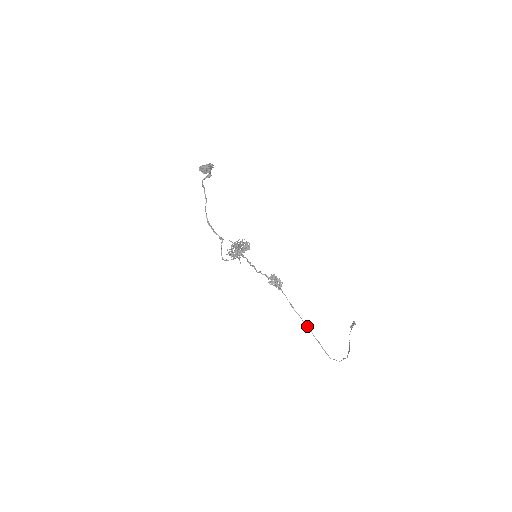
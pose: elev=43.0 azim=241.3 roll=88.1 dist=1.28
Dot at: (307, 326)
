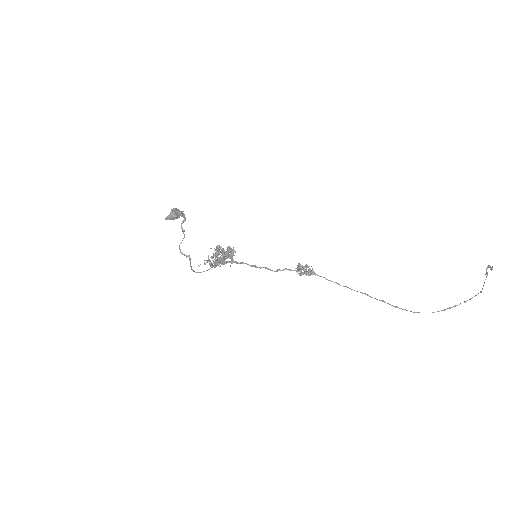
Dot at: (360, 292)
